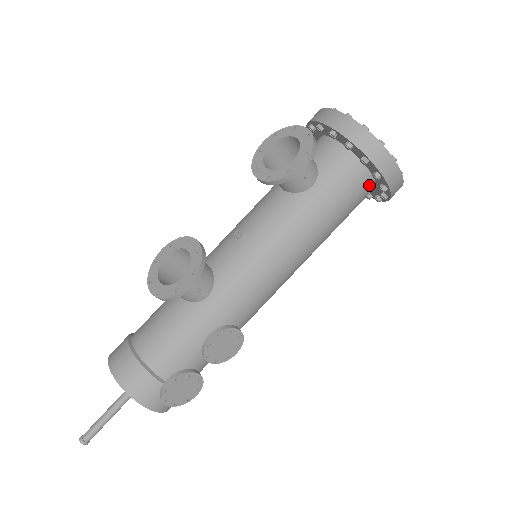
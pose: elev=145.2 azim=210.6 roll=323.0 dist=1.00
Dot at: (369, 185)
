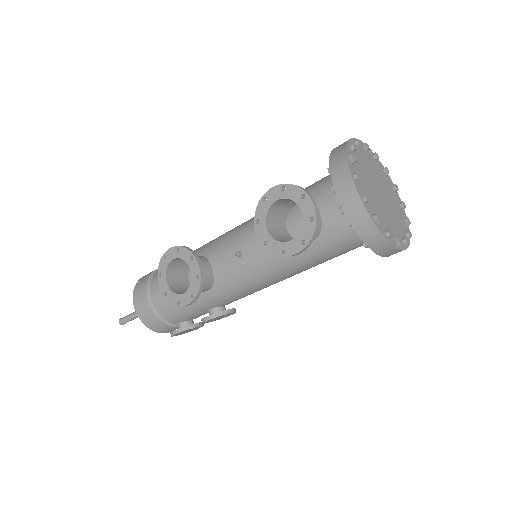
Dot at: occluded
